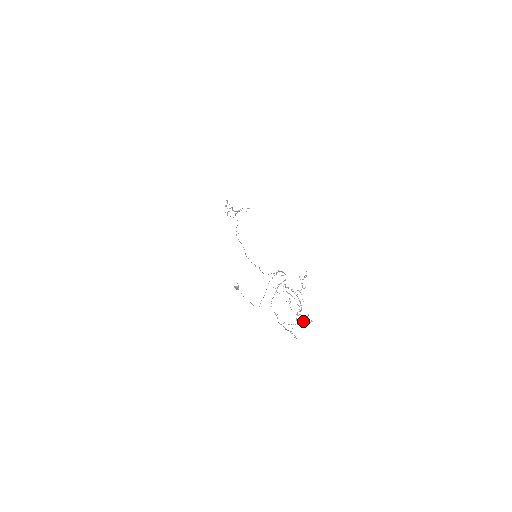
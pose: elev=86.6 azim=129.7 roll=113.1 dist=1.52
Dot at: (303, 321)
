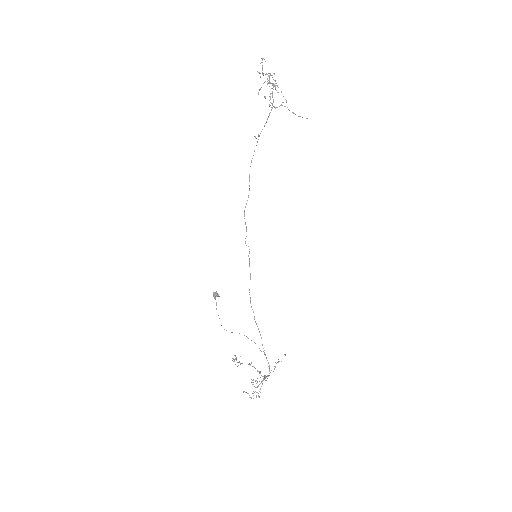
Dot at: occluded
